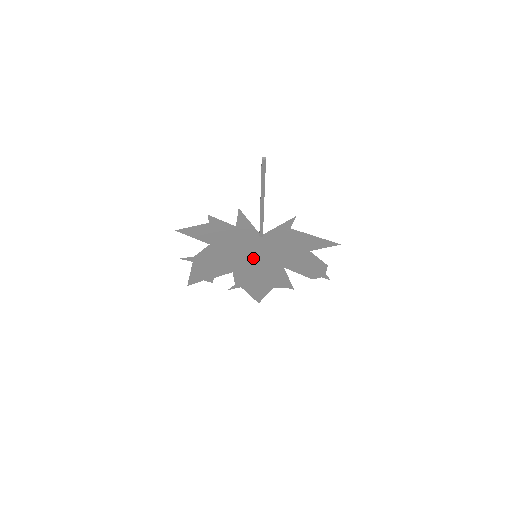
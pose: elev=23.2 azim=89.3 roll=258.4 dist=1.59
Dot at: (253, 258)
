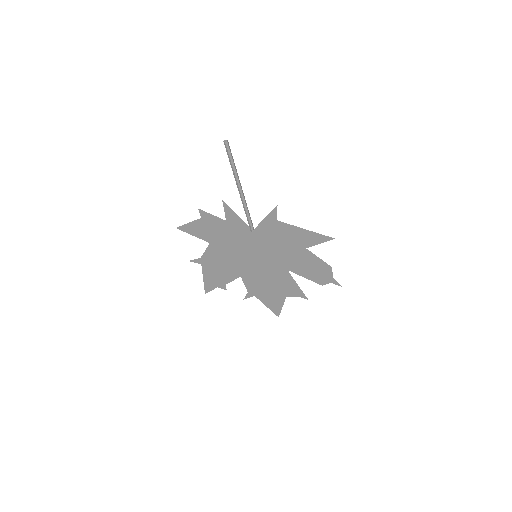
Dot at: (254, 259)
